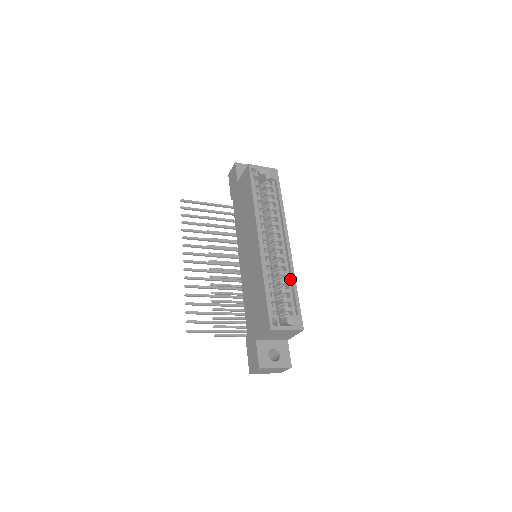
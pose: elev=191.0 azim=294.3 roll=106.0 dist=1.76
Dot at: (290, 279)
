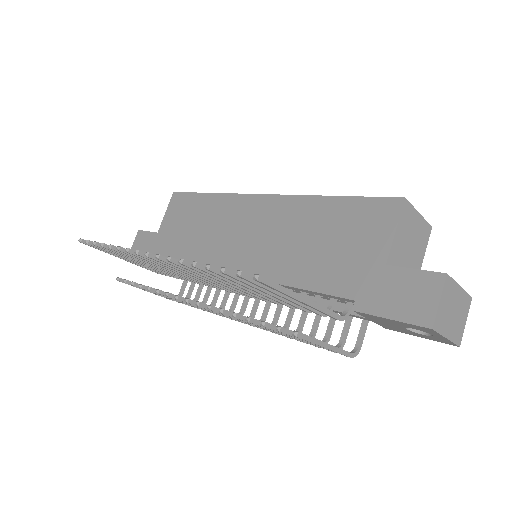
Dot at: occluded
